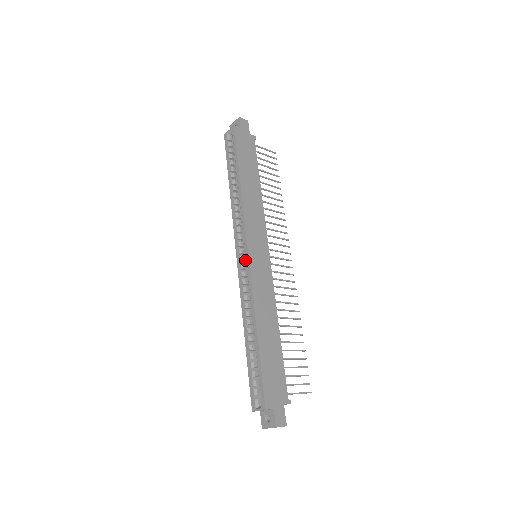
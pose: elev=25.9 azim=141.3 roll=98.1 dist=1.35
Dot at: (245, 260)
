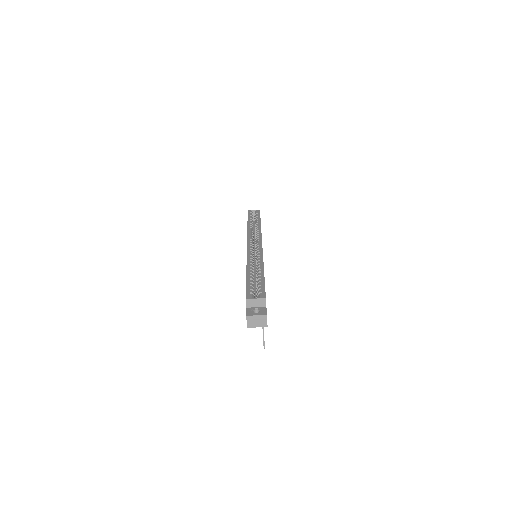
Dot at: occluded
